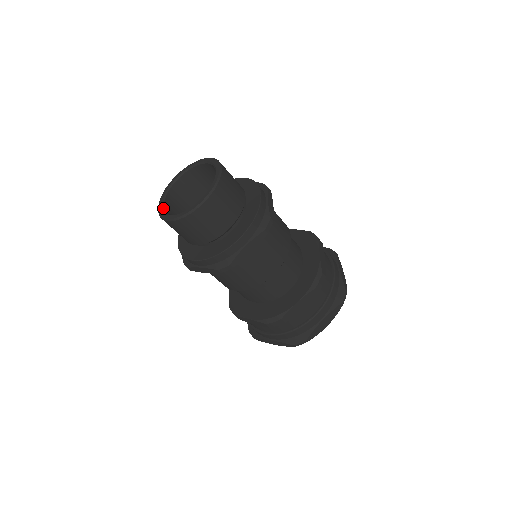
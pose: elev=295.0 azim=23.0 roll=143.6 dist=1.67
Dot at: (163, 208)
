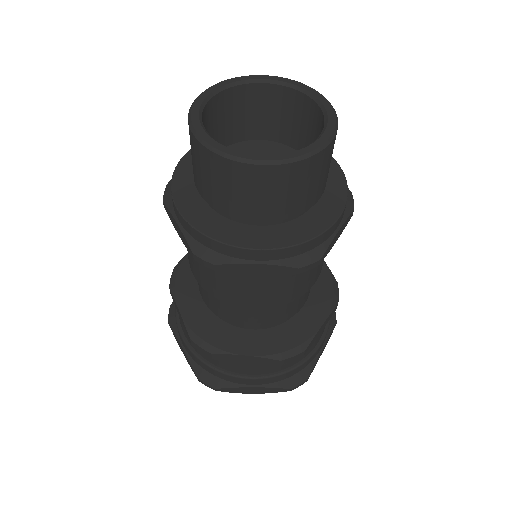
Dot at: (205, 103)
